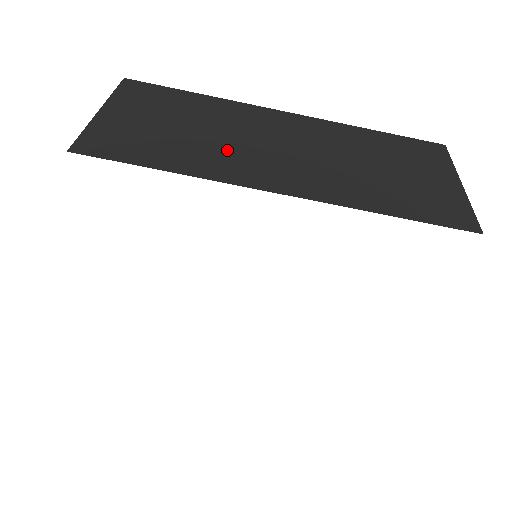
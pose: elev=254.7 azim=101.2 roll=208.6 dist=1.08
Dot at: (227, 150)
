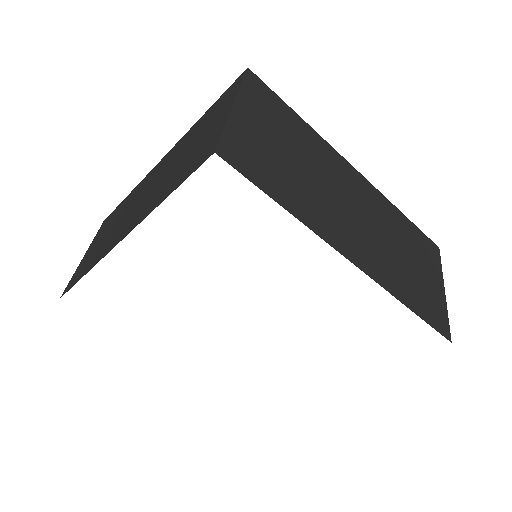
Dot at: (321, 199)
